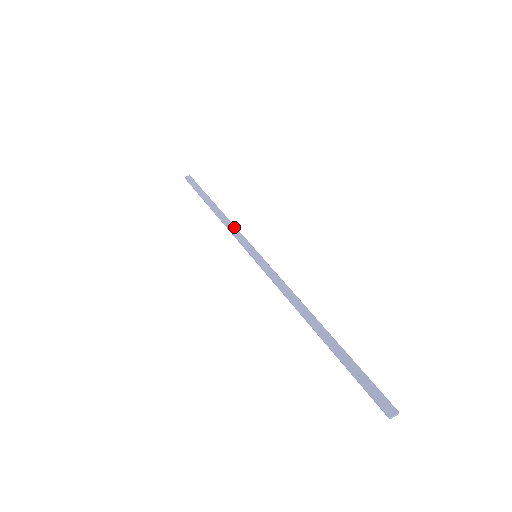
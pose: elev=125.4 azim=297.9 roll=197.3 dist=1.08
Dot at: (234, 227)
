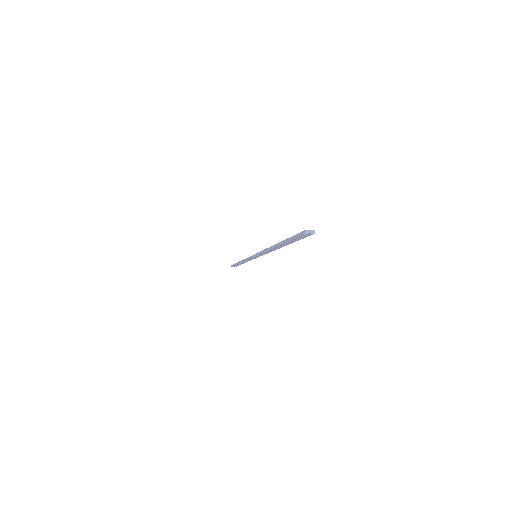
Dot at: occluded
